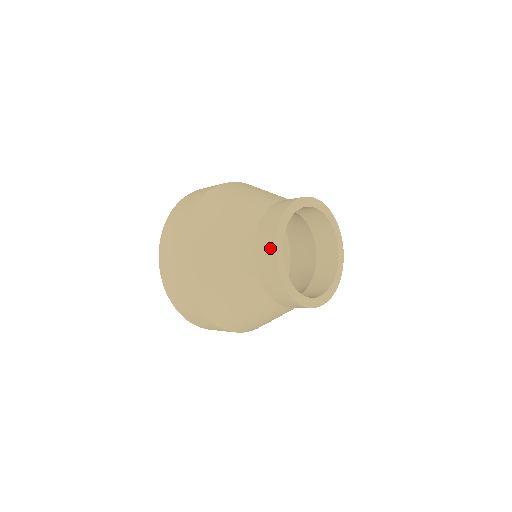
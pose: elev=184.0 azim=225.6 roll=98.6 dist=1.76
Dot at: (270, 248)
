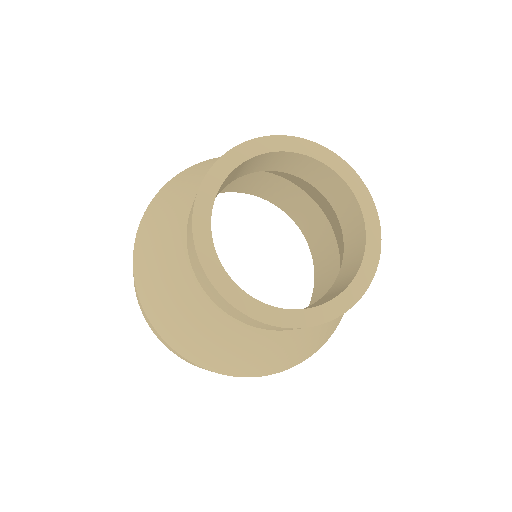
Dot at: occluded
